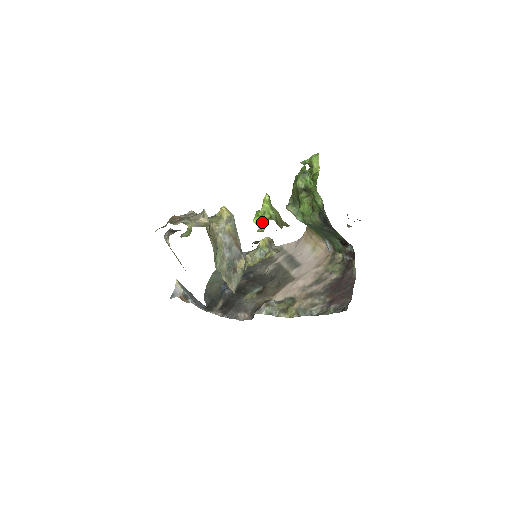
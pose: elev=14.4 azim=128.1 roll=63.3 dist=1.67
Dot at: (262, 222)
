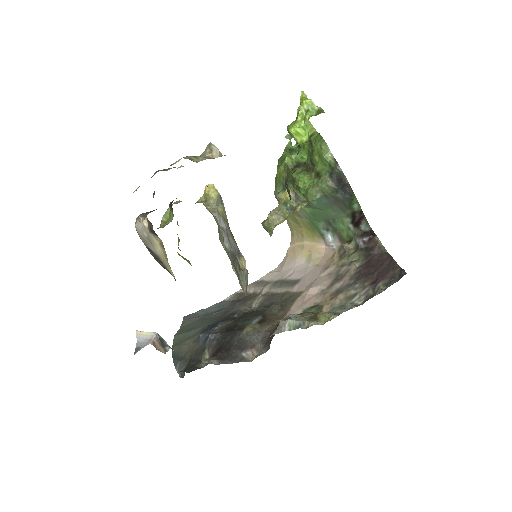
Dot at: (302, 131)
